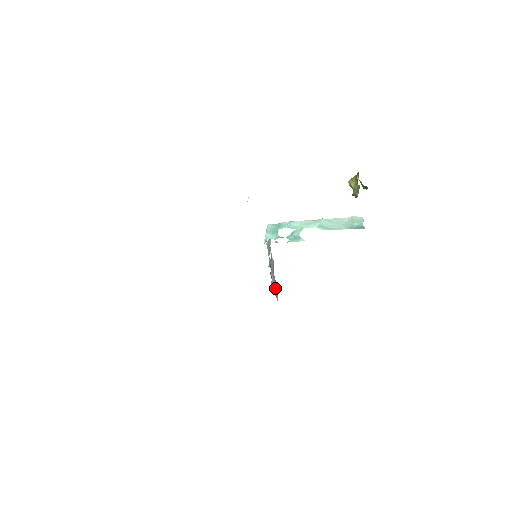
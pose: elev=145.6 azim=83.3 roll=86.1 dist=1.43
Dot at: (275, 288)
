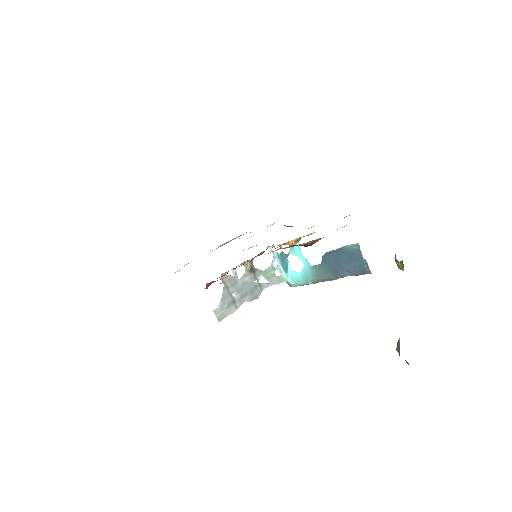
Dot at: (229, 303)
